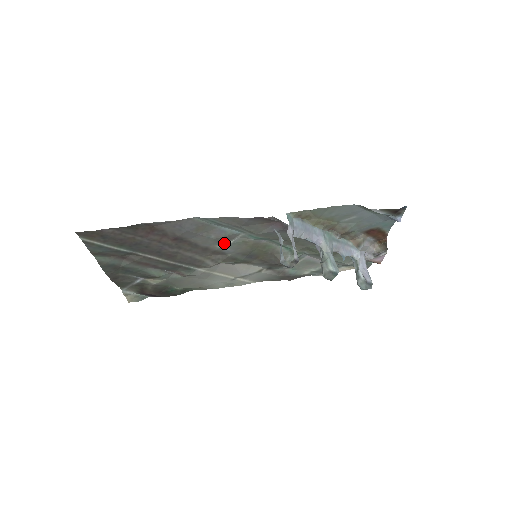
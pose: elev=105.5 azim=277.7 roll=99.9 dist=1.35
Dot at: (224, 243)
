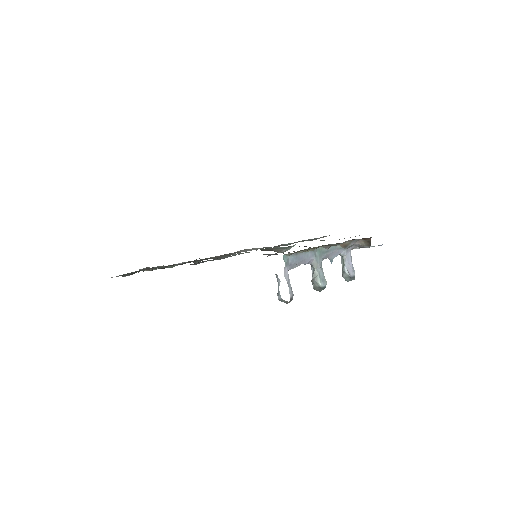
Dot at: occluded
